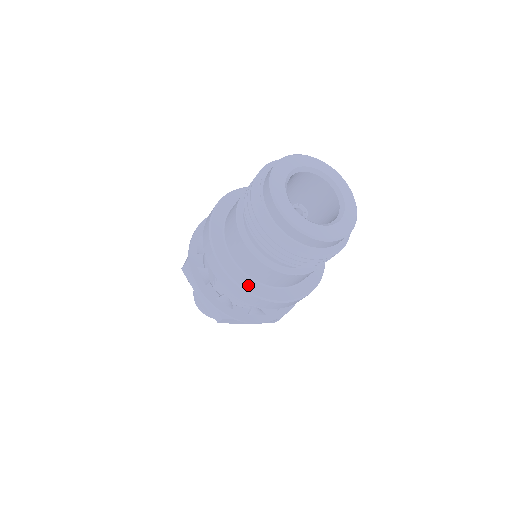
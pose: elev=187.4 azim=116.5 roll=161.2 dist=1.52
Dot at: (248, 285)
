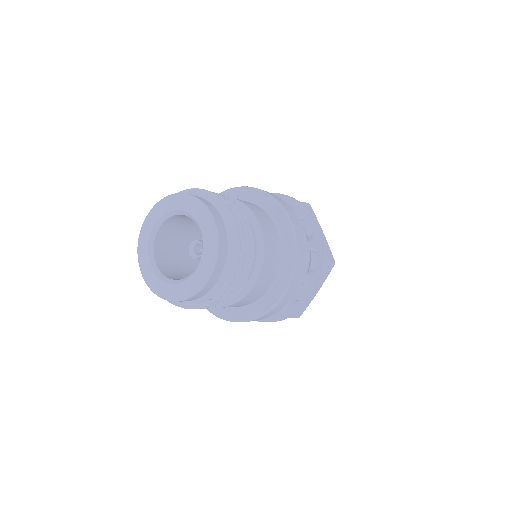
Dot at: occluded
